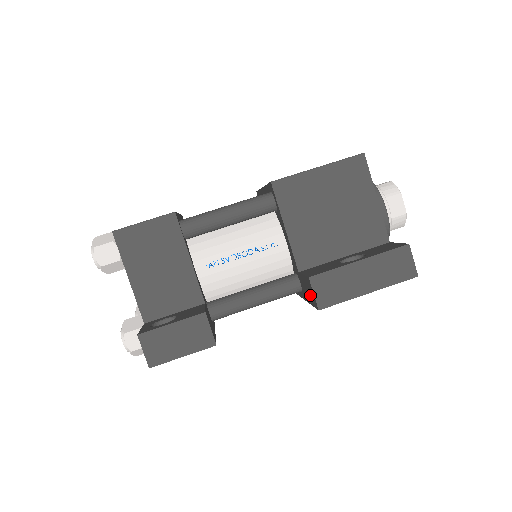
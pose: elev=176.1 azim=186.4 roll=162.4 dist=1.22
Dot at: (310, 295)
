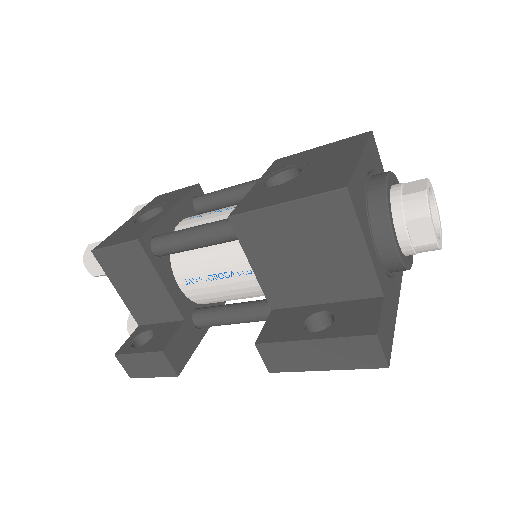
Dot at: occluded
